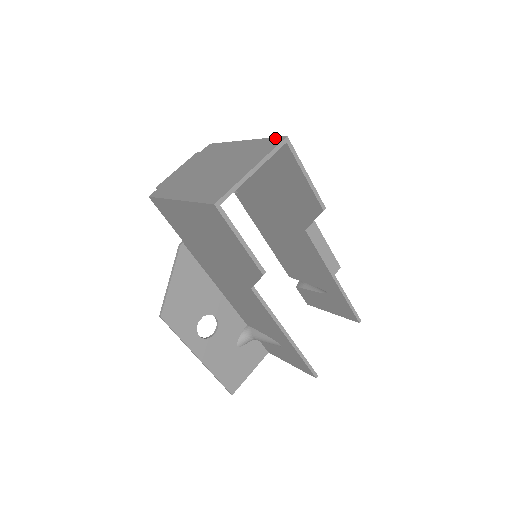
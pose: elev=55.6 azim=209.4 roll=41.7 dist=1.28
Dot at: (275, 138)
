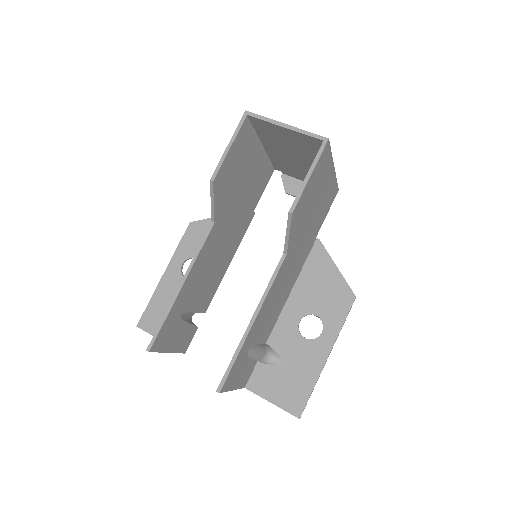
Dot at: (328, 144)
